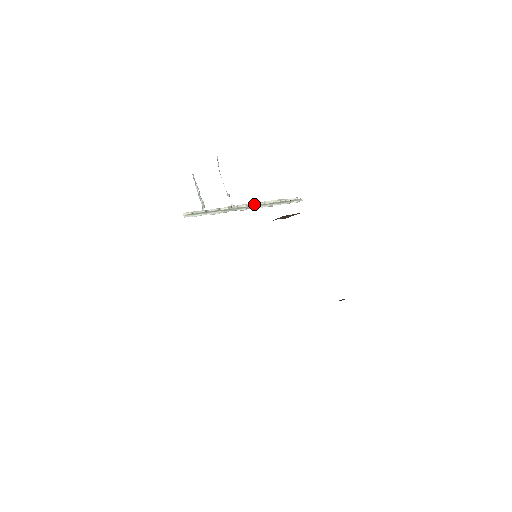
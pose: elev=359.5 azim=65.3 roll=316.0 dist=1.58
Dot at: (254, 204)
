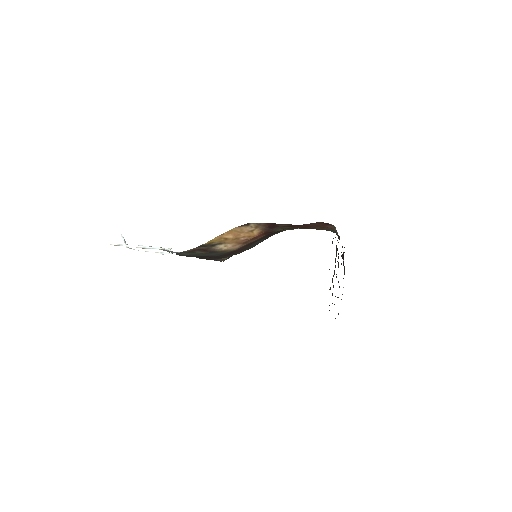
Dot at: occluded
